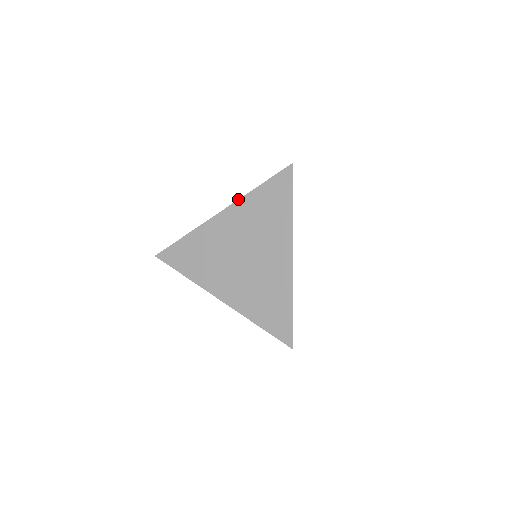
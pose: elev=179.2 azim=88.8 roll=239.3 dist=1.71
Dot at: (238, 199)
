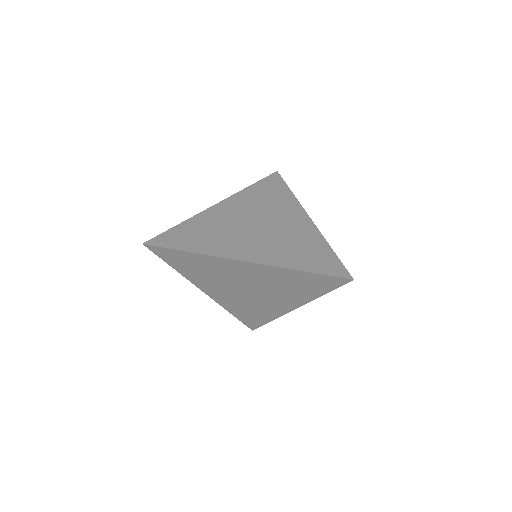
Dot at: (235, 193)
